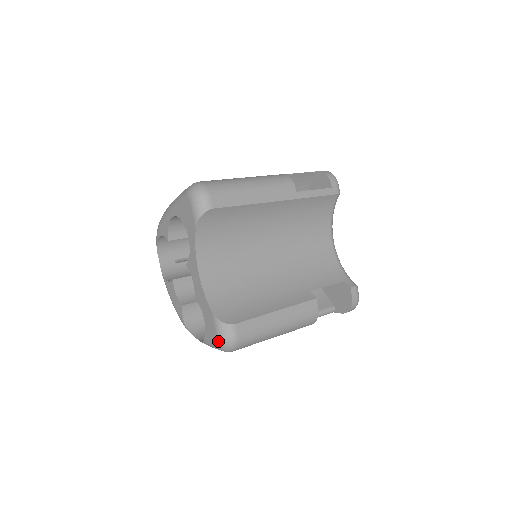
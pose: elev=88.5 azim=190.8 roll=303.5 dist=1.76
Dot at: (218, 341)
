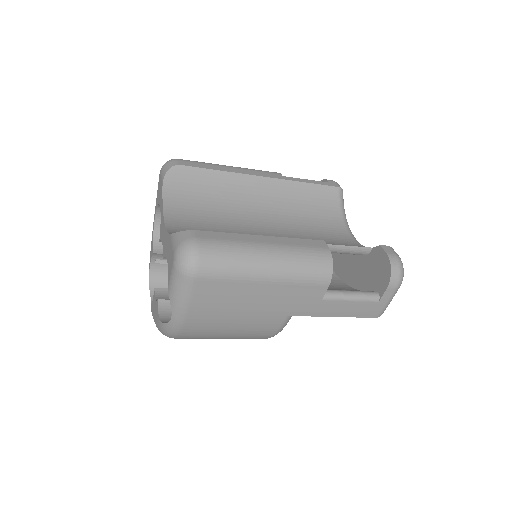
Dot at: (174, 256)
